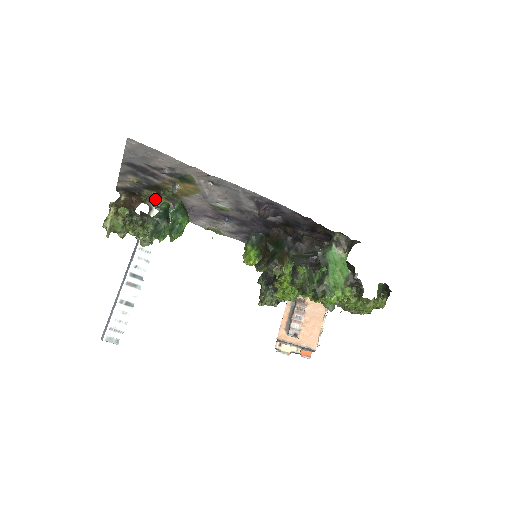
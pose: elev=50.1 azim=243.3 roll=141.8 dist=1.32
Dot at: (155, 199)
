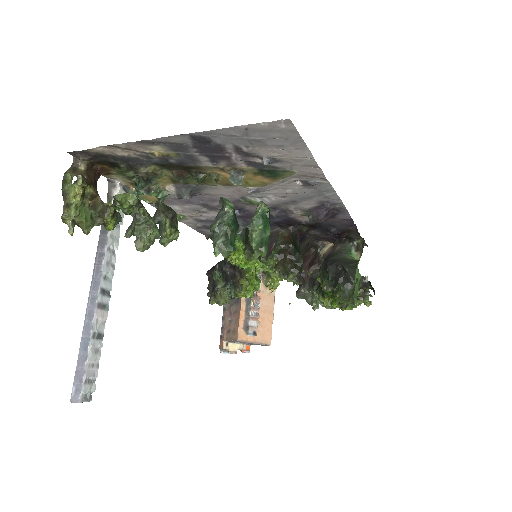
Dot at: (153, 178)
